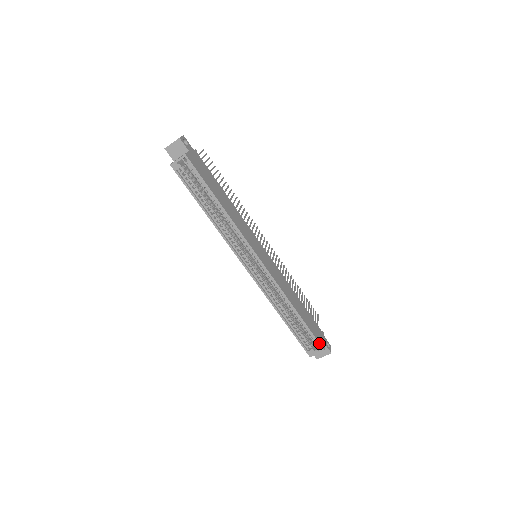
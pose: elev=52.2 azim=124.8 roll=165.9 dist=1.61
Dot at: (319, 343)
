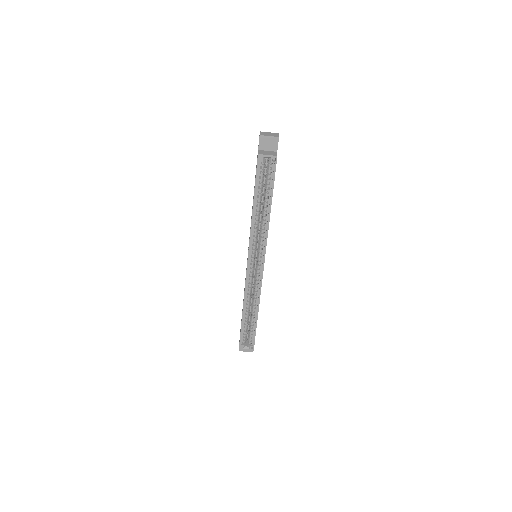
Dot at: (254, 344)
